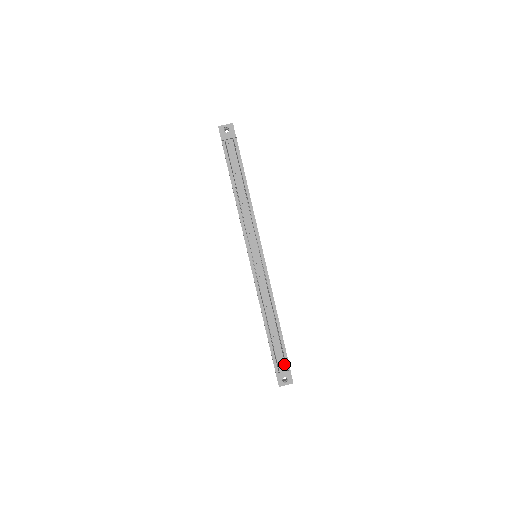
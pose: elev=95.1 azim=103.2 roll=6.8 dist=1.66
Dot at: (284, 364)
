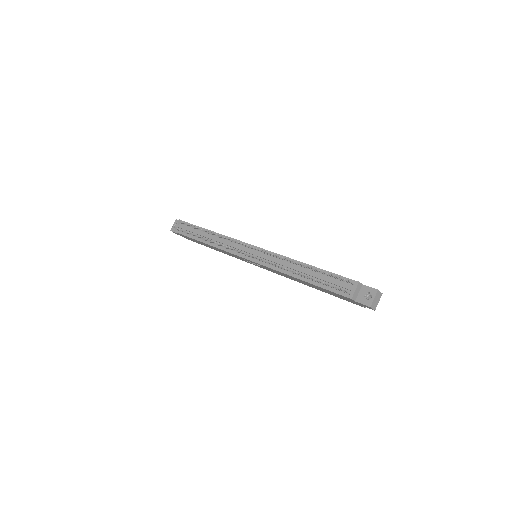
Dot at: (348, 285)
